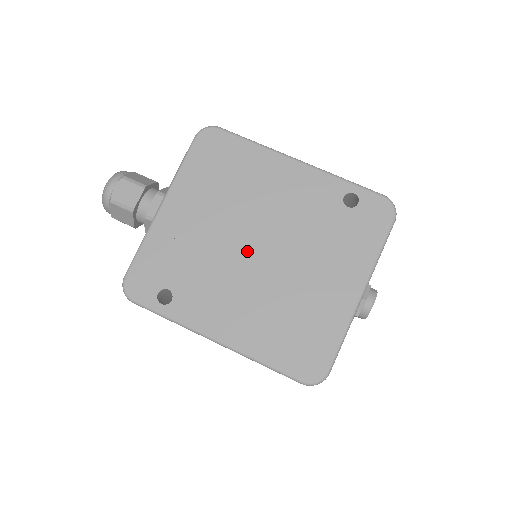
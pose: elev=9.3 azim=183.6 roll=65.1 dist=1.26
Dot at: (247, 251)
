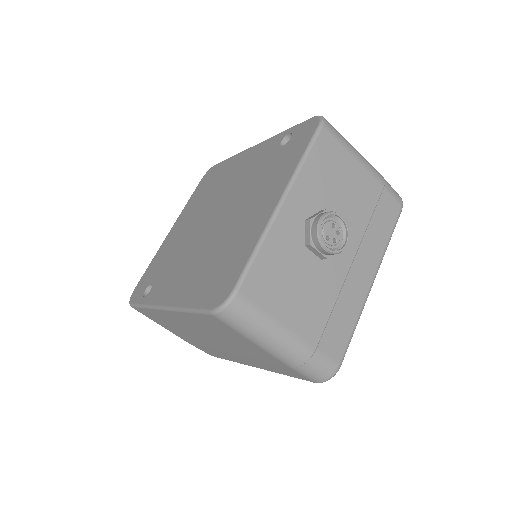
Dot at: (205, 226)
